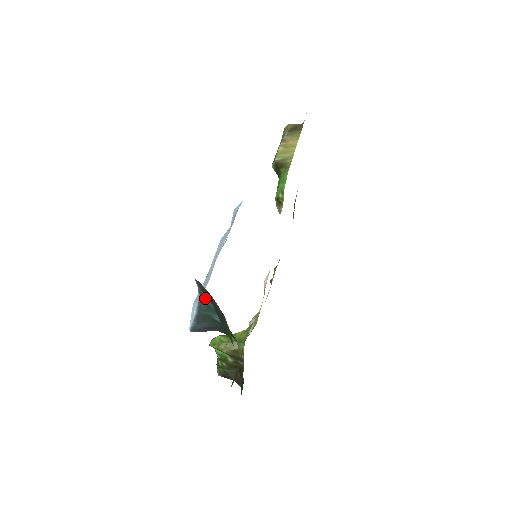
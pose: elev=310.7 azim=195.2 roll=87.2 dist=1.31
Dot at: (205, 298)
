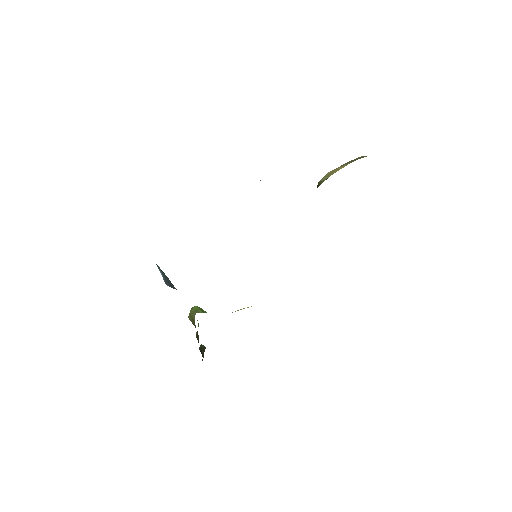
Dot at: occluded
